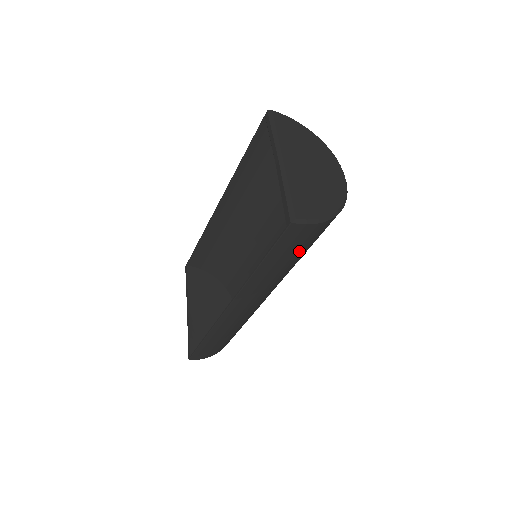
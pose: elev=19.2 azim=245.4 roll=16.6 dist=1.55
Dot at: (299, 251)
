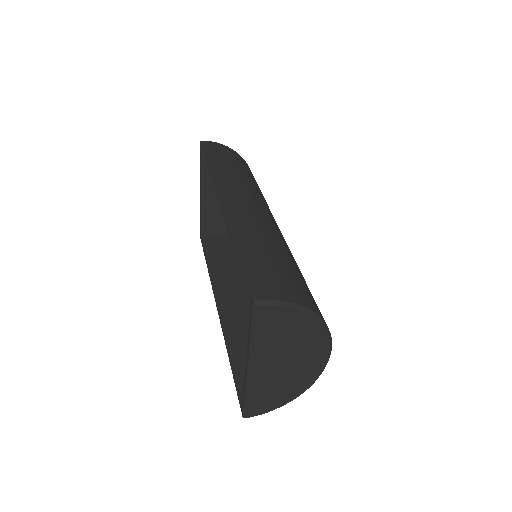
Dot at: occluded
